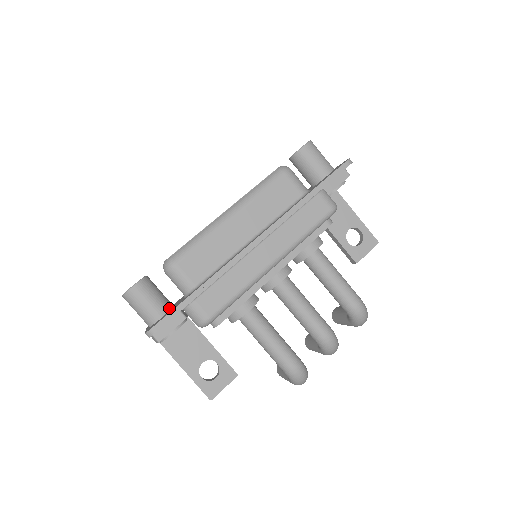
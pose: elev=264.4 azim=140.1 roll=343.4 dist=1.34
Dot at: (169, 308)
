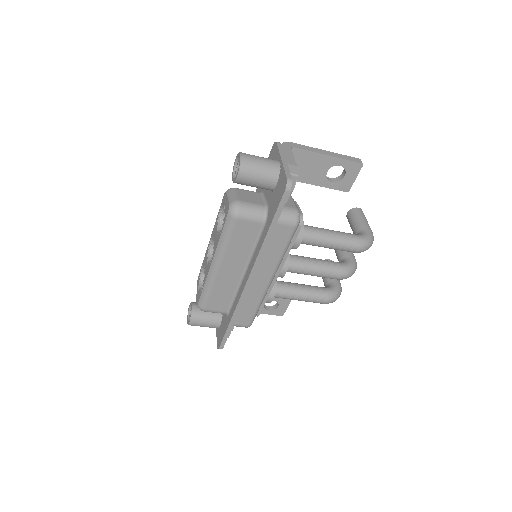
Dot at: (220, 318)
